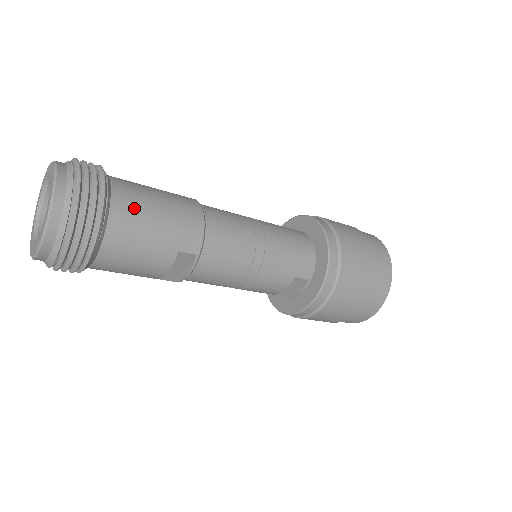
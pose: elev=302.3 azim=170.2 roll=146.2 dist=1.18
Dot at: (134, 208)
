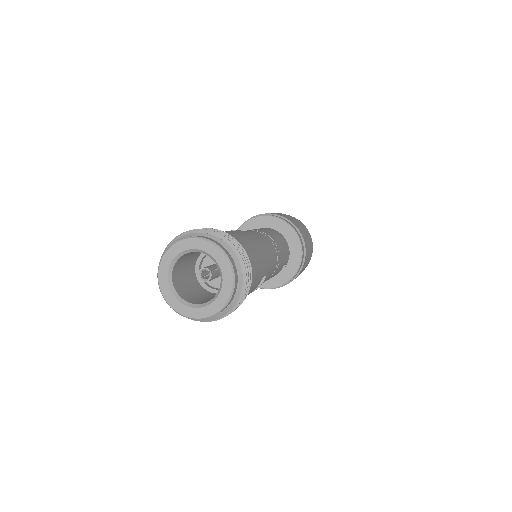
Dot at: (251, 258)
